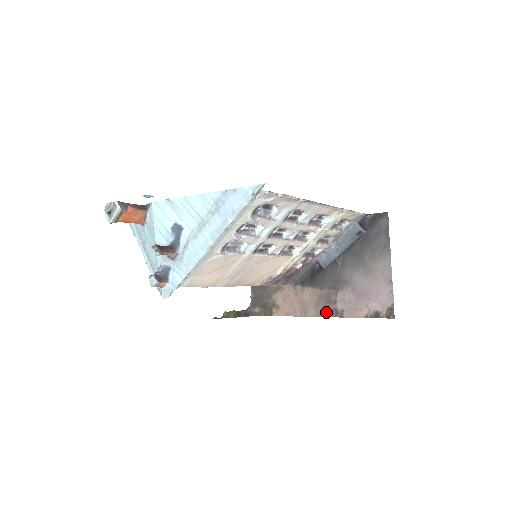
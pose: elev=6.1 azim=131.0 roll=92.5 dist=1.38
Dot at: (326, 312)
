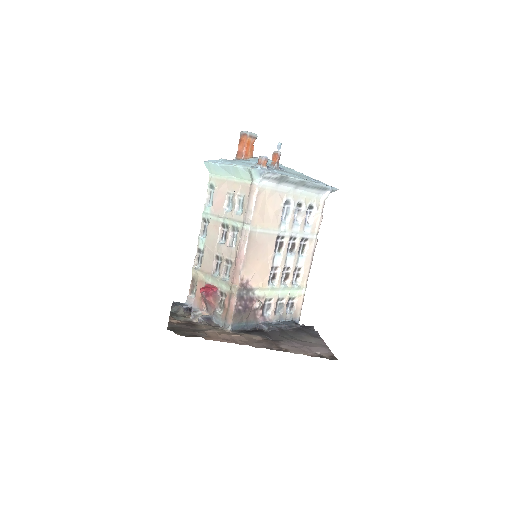
Dot at: (269, 347)
